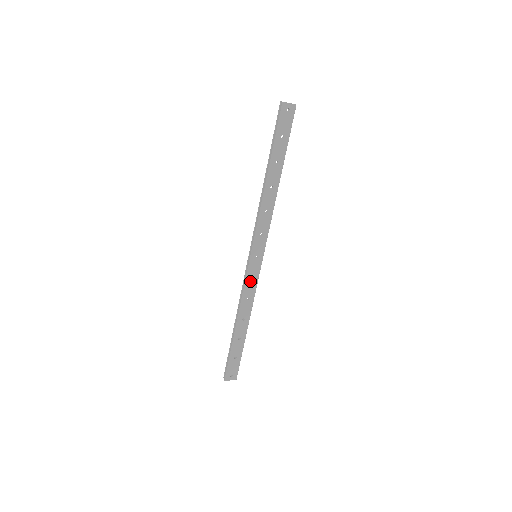
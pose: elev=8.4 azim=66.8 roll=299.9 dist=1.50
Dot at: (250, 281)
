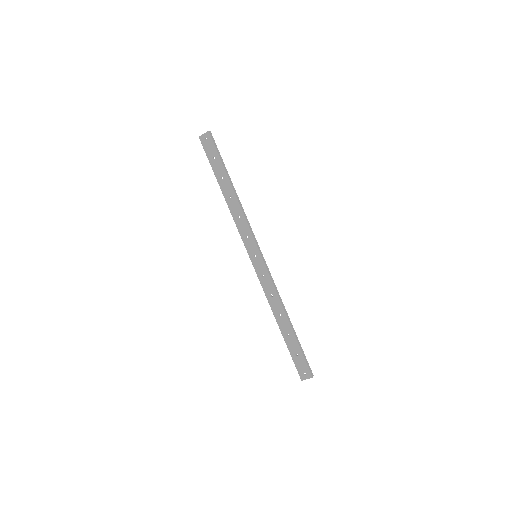
Dot at: (263, 279)
